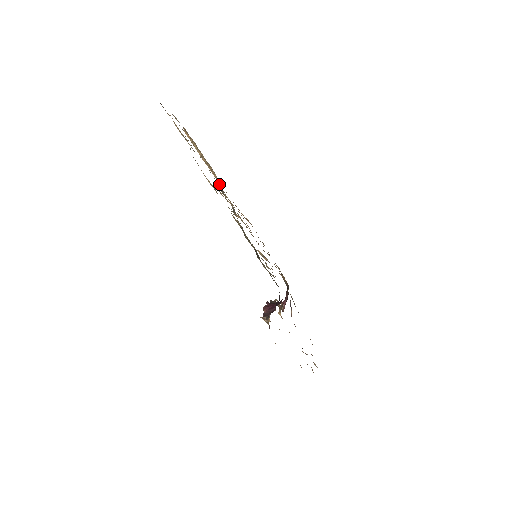
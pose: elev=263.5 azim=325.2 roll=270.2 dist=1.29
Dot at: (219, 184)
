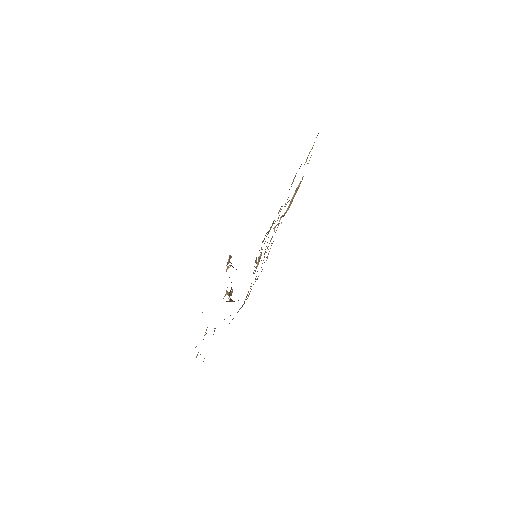
Dot at: (284, 214)
